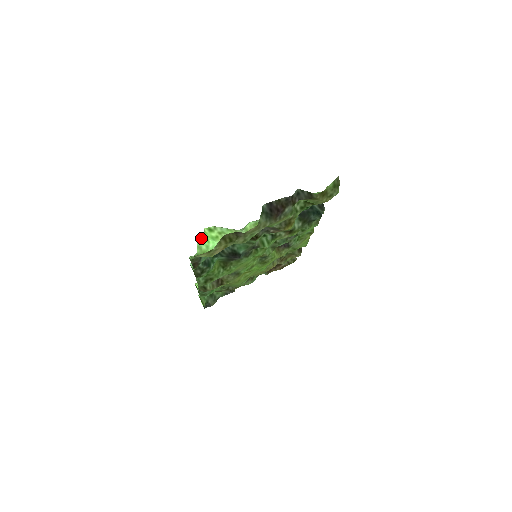
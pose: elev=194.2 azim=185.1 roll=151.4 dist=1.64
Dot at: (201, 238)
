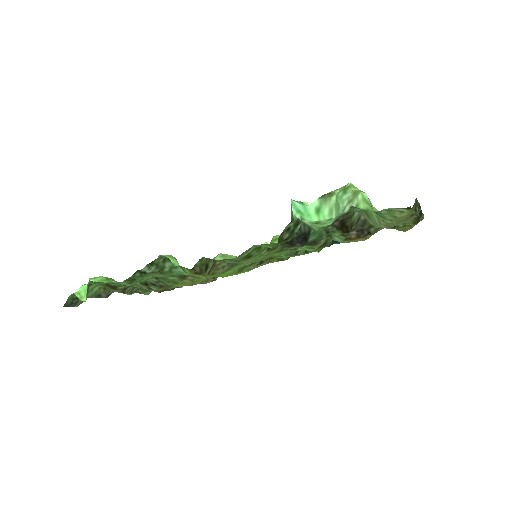
Dot at: occluded
